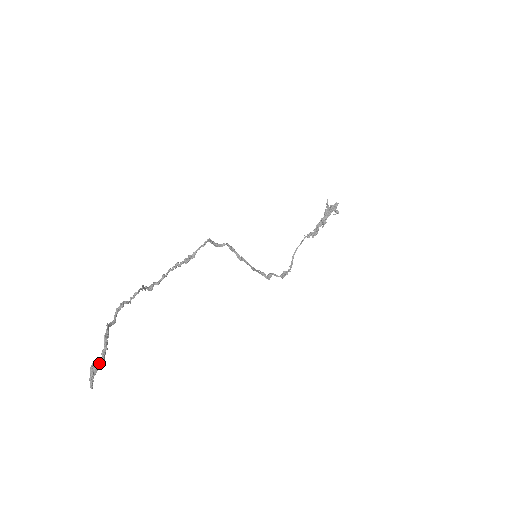
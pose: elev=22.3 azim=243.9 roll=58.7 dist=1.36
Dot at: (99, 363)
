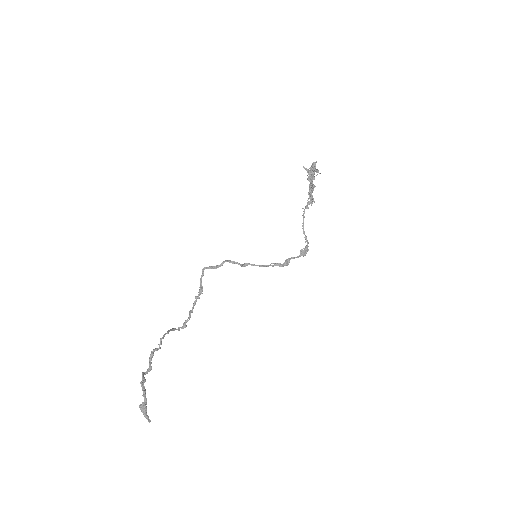
Dot at: (143, 404)
